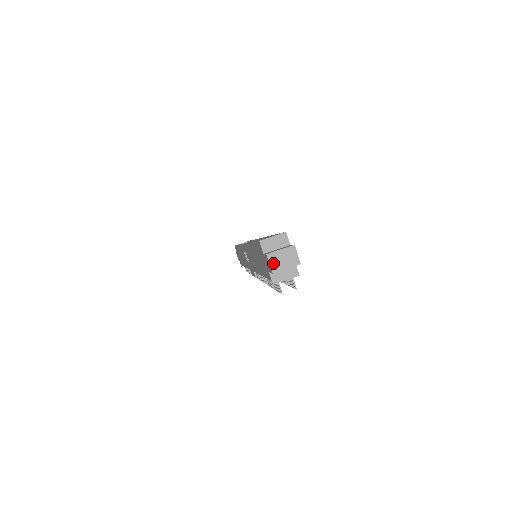
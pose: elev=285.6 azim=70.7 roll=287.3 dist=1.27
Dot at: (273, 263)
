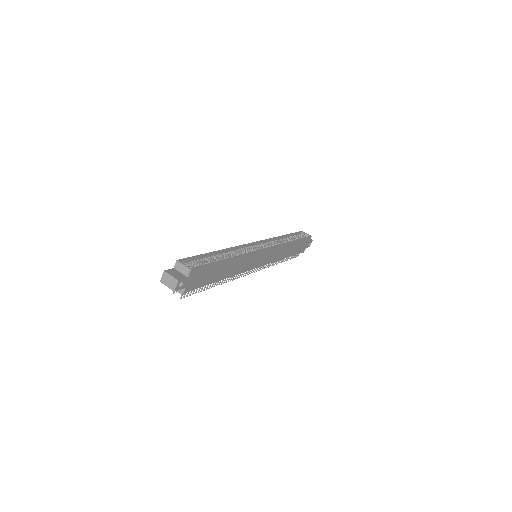
Dot at: (164, 278)
